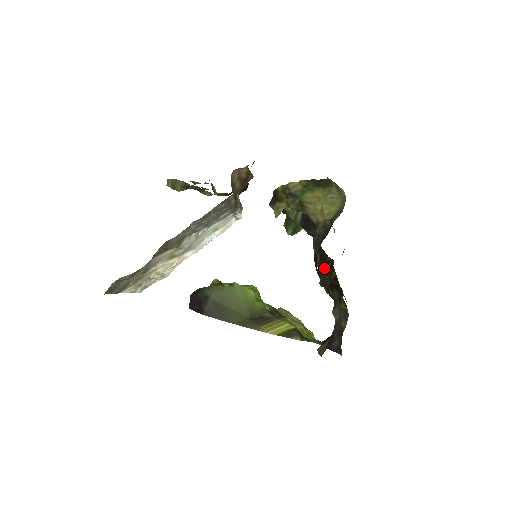
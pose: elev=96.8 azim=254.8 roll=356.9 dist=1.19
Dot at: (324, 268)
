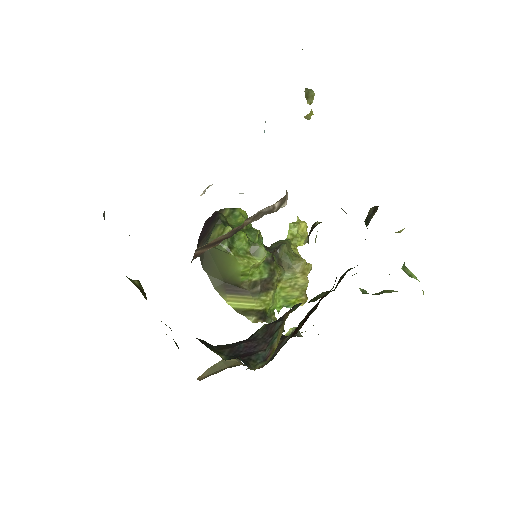
Dot at: occluded
